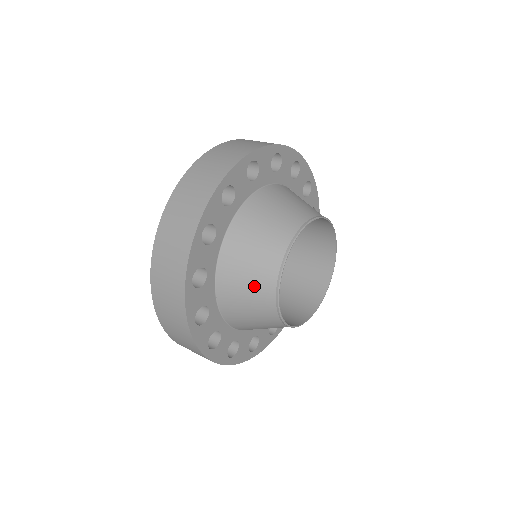
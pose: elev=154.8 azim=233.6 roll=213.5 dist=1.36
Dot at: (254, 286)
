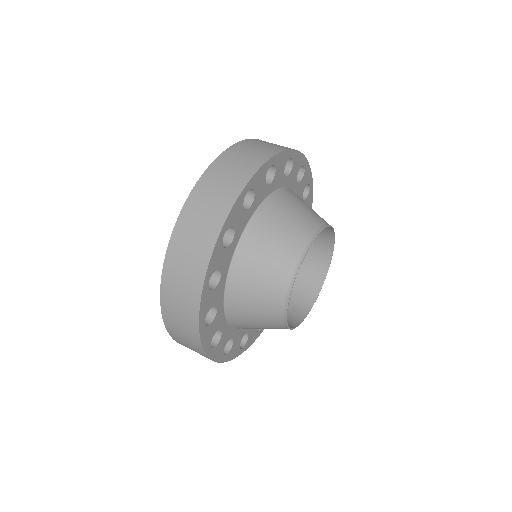
Dot at: (265, 290)
